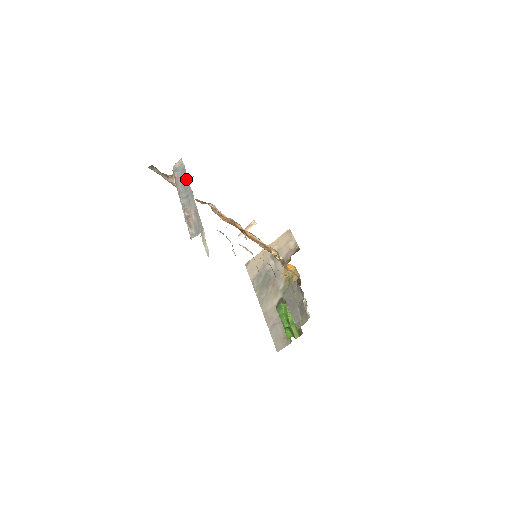
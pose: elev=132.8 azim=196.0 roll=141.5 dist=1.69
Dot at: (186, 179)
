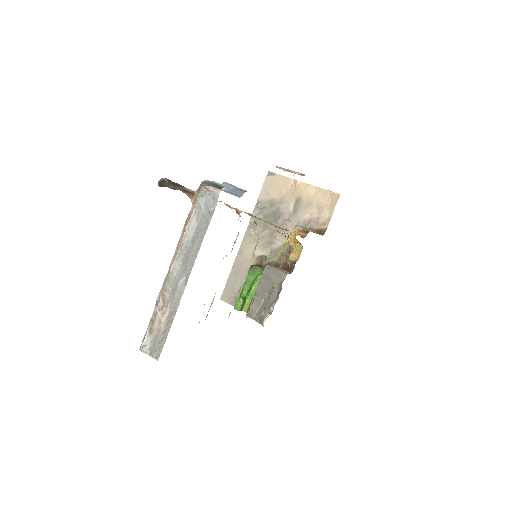
Dot at: (199, 242)
